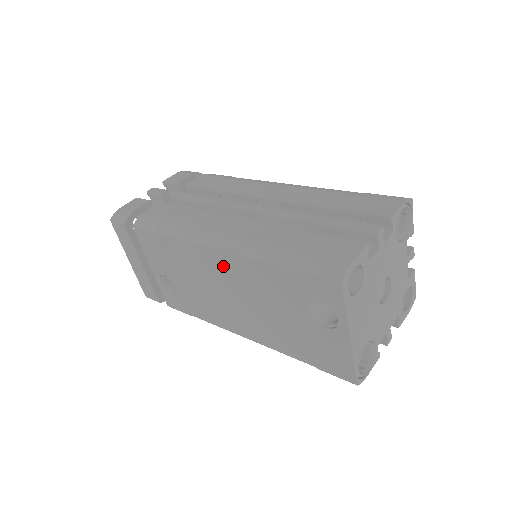
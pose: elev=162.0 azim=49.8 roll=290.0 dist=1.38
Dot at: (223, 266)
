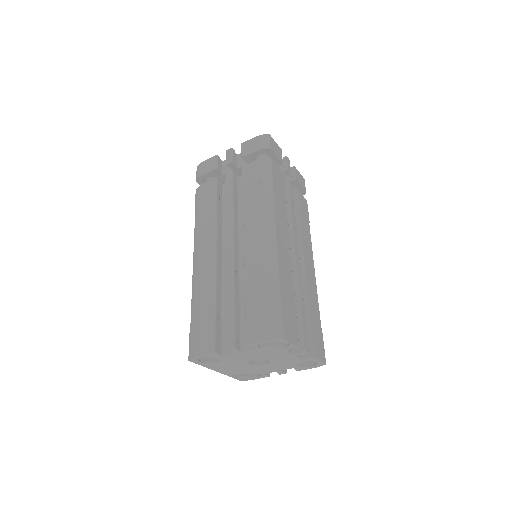
Dot at: occluded
